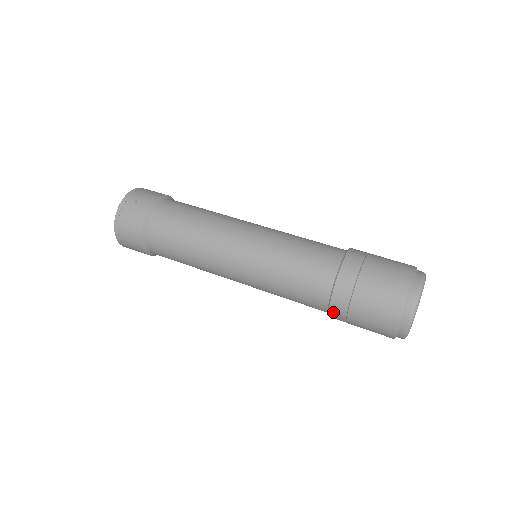
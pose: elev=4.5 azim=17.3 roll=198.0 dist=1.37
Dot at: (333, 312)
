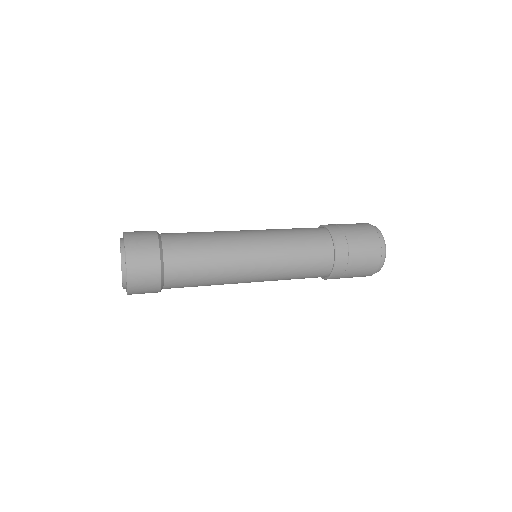
Dot at: occluded
